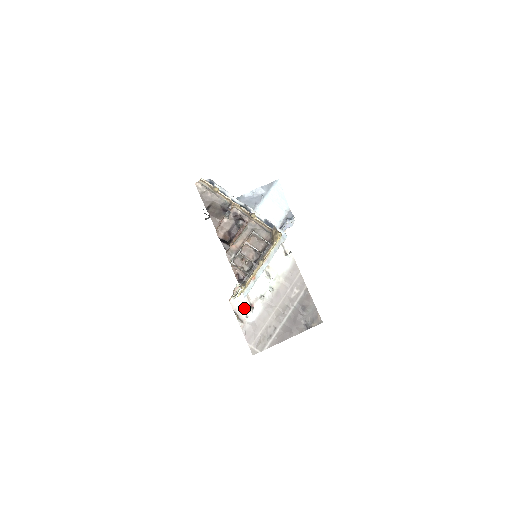
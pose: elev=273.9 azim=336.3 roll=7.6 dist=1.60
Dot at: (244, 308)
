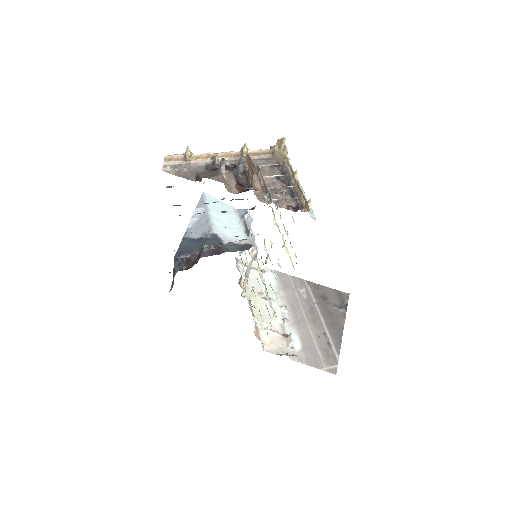
Dot at: (282, 344)
